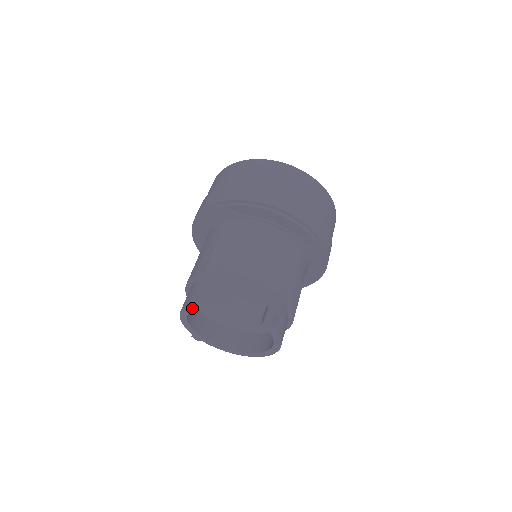
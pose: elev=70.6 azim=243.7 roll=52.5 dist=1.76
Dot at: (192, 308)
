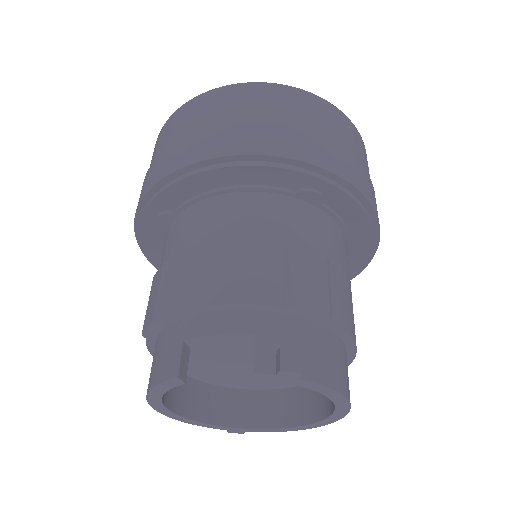
Dot at: (159, 403)
